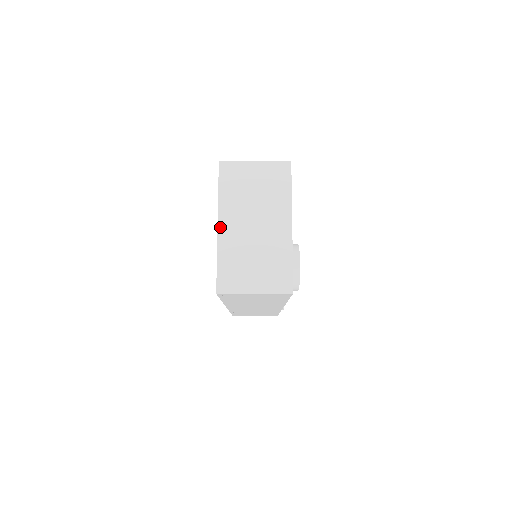
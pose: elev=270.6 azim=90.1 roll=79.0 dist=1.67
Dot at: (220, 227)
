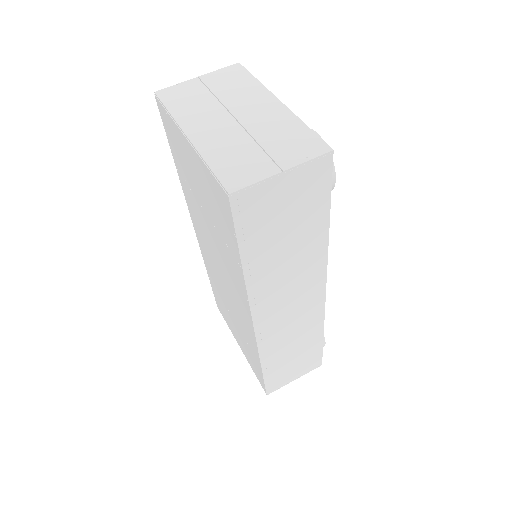
Dot at: (191, 137)
